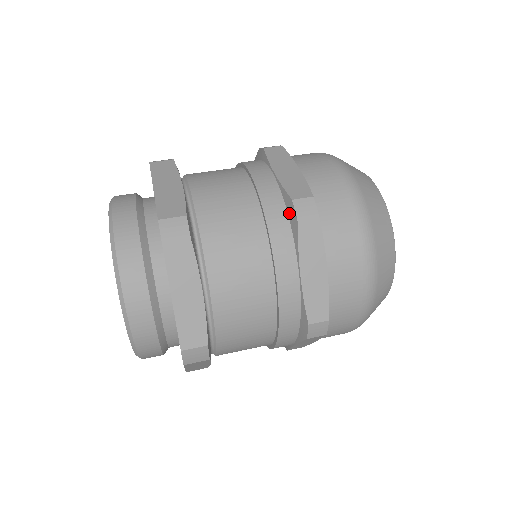
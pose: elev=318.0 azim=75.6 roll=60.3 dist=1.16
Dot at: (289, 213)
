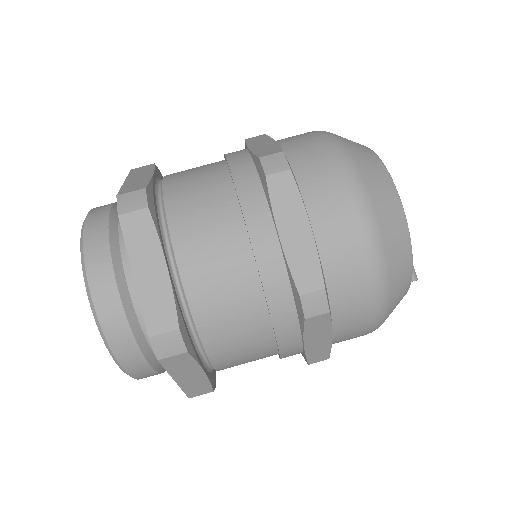
Dot at: (259, 174)
